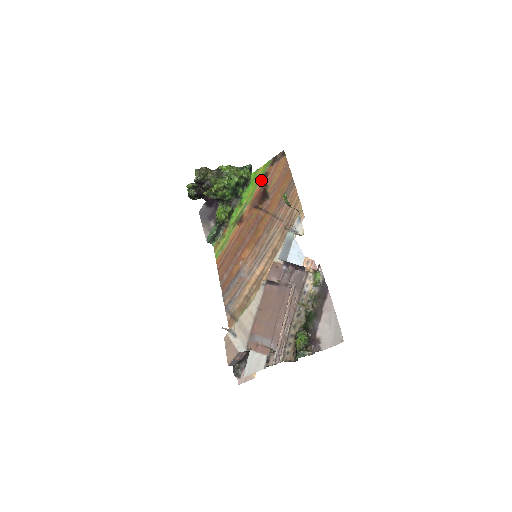
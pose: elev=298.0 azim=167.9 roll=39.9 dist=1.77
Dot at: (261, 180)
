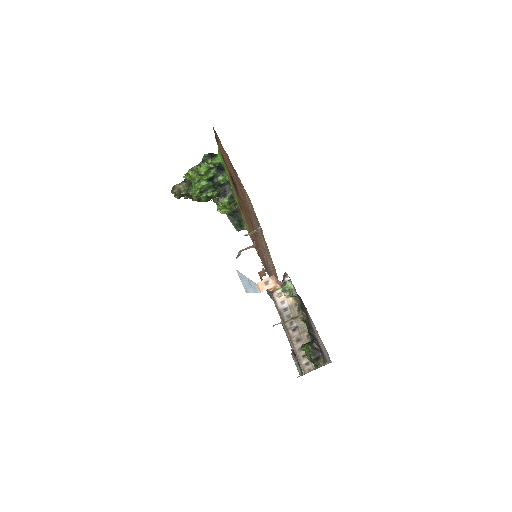
Dot at: (224, 163)
